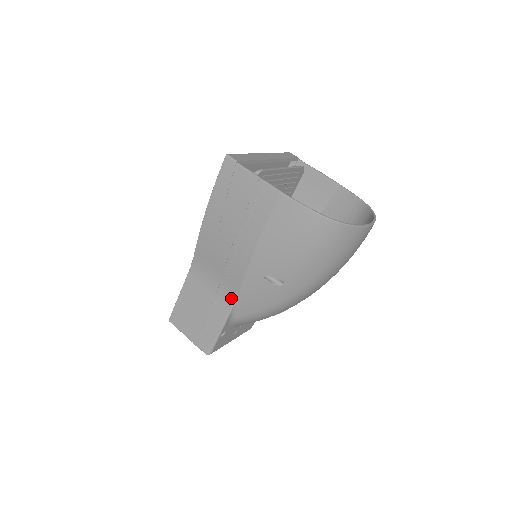
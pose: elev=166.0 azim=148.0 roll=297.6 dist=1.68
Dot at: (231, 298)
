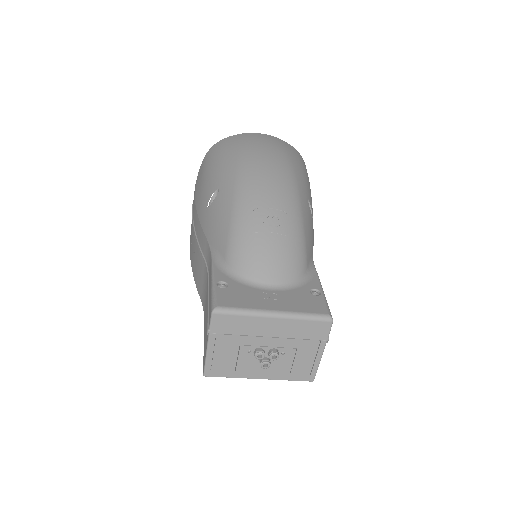
Dot at: (209, 256)
